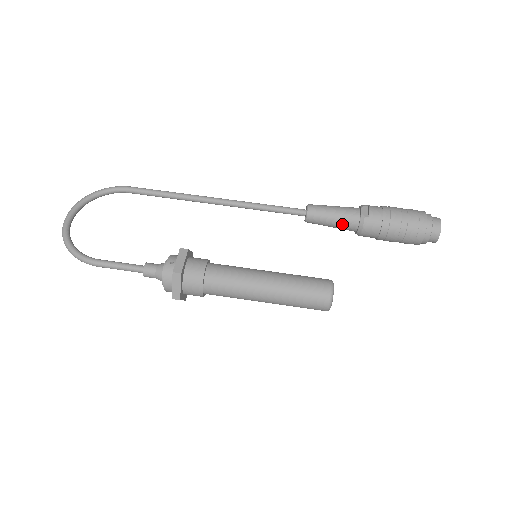
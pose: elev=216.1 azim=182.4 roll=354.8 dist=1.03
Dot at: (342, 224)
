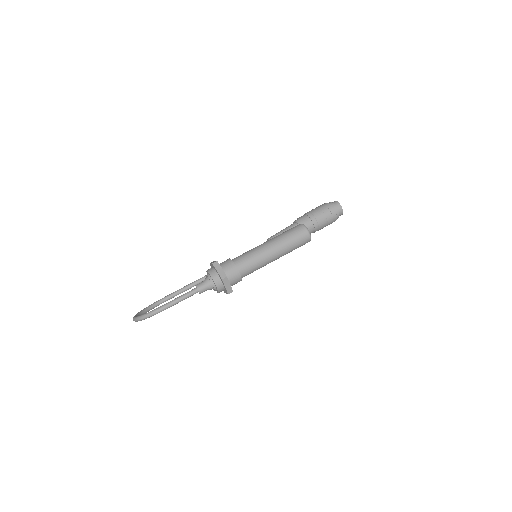
Dot at: occluded
